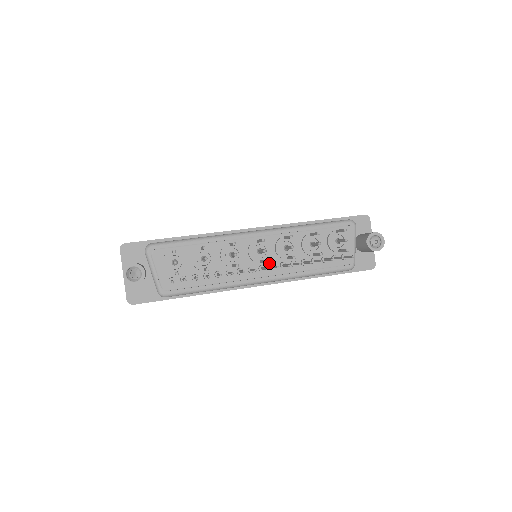
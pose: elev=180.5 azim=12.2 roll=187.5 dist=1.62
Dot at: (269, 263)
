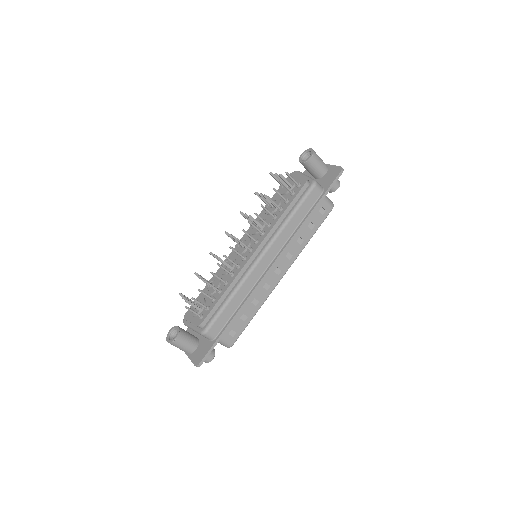
Dot at: (253, 243)
